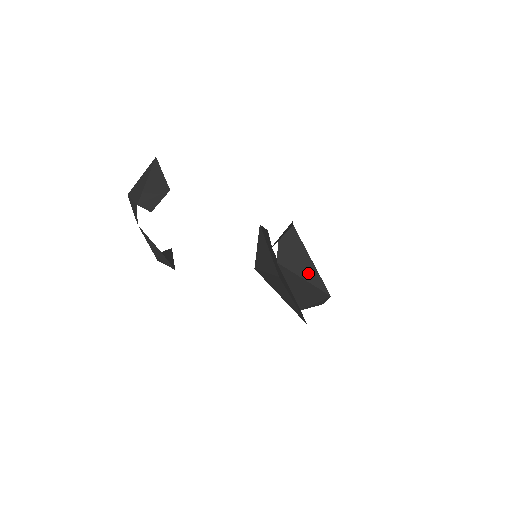
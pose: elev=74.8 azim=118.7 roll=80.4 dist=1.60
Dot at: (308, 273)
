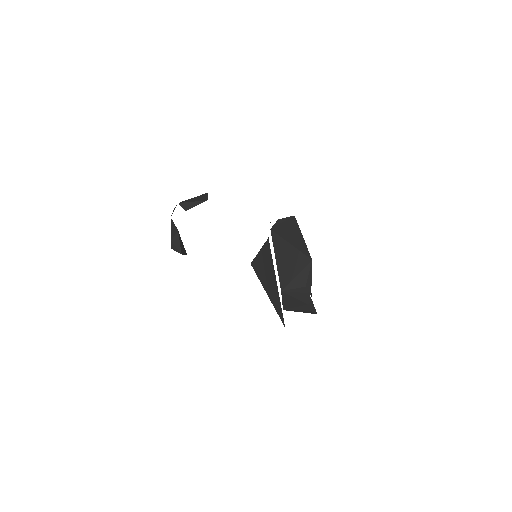
Dot at: (296, 242)
